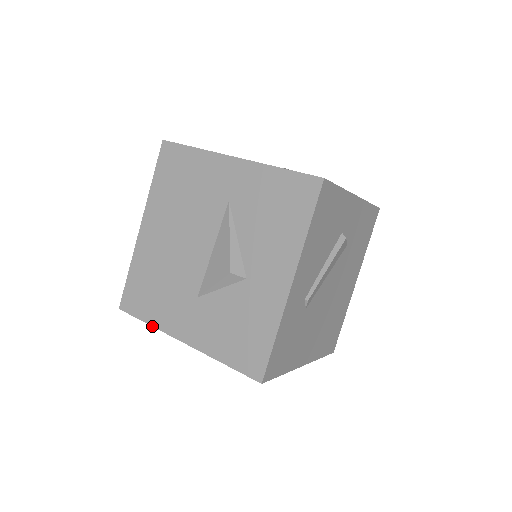
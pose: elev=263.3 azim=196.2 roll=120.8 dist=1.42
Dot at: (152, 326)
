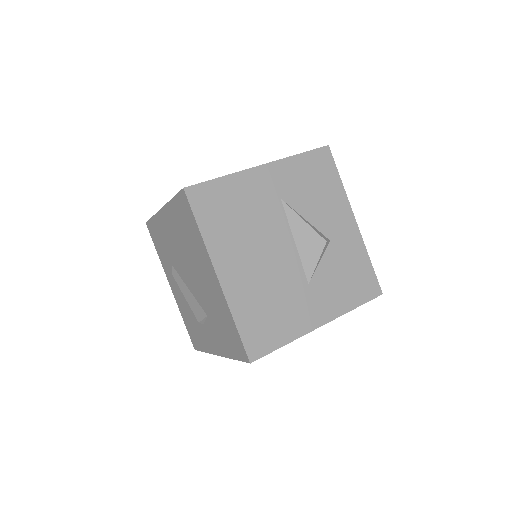
Dot at: occluded
